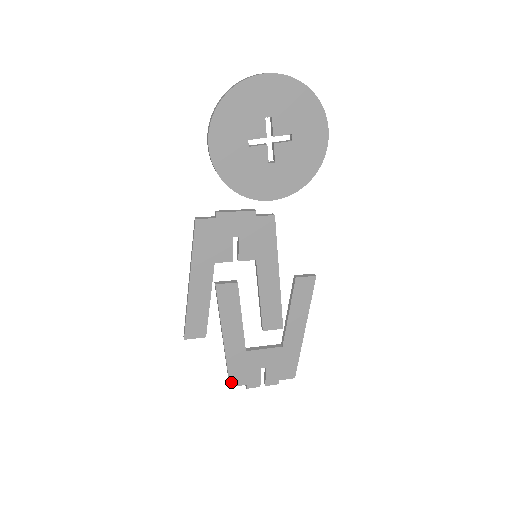
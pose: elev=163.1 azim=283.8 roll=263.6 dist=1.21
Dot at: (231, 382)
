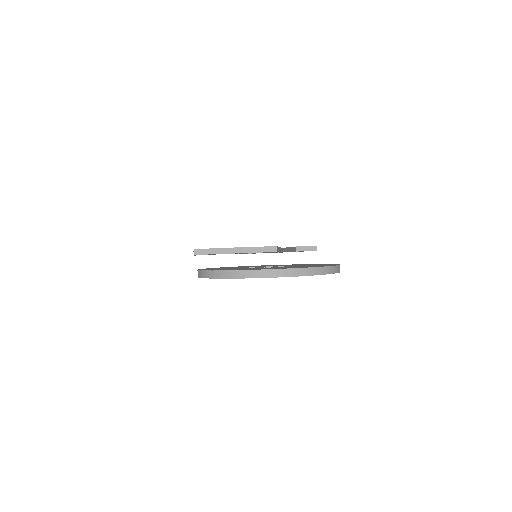
Dot at: occluded
